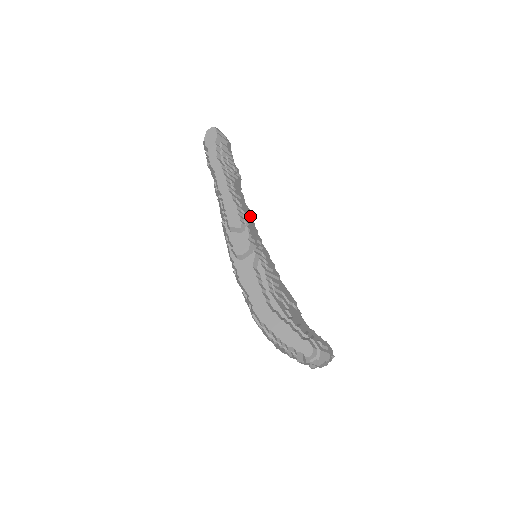
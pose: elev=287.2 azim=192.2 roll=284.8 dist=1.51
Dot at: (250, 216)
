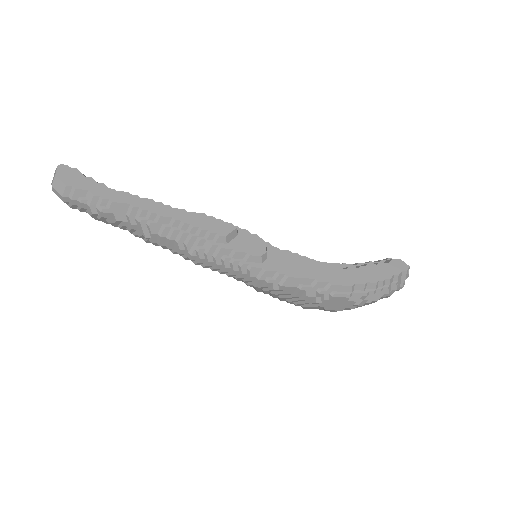
Dot at: occluded
